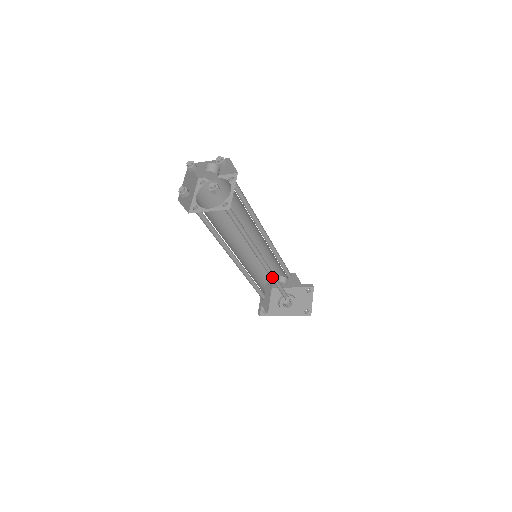
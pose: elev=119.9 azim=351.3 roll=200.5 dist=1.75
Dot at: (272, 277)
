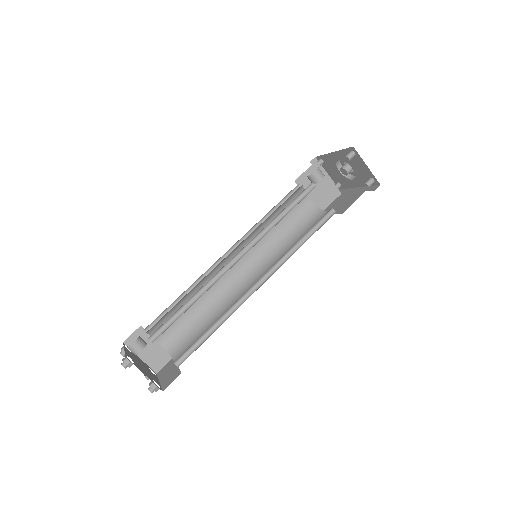
Dot at: (291, 248)
